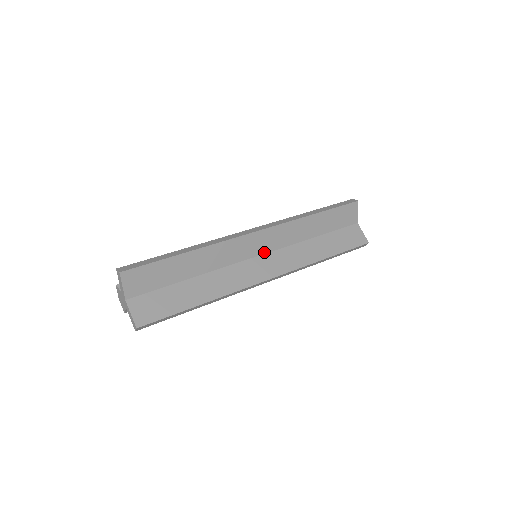
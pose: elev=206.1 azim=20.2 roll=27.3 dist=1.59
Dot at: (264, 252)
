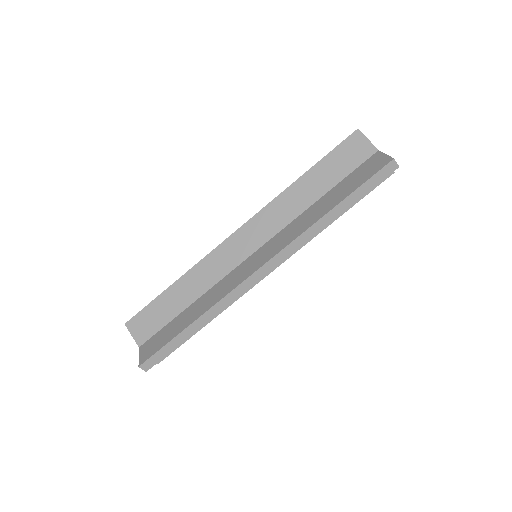
Dot at: (258, 247)
